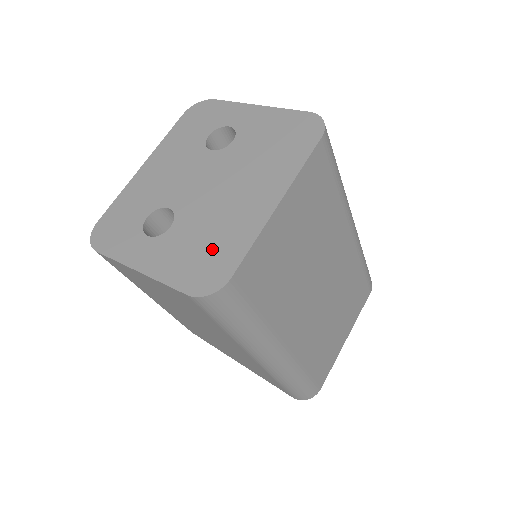
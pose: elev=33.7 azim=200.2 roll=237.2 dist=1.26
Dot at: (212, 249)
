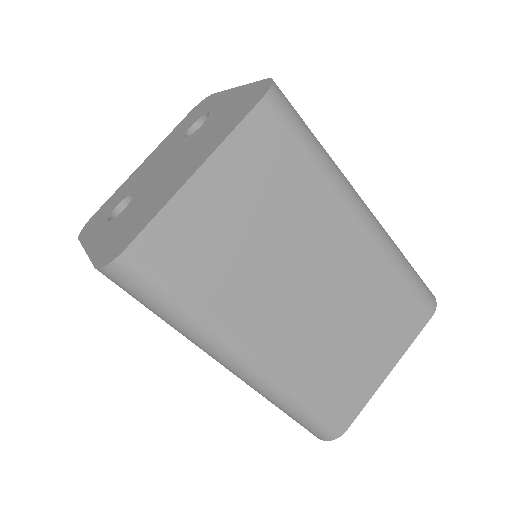
Dot at: (132, 224)
